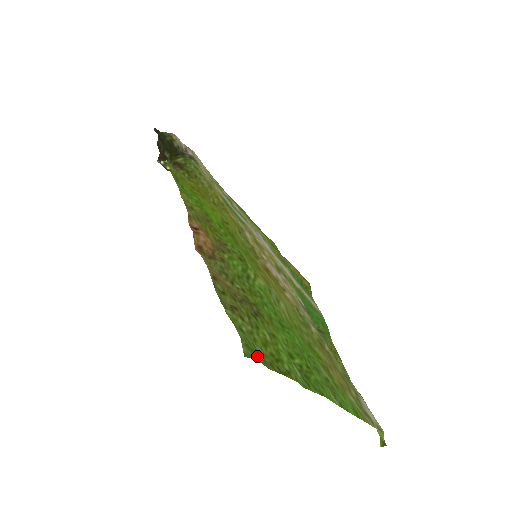
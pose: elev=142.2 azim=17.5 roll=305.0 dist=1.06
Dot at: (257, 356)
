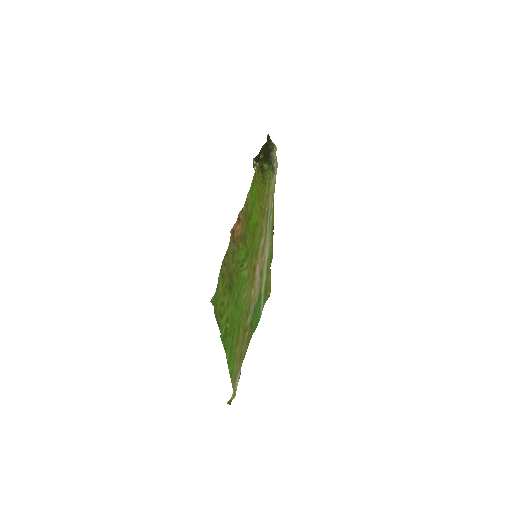
Dot at: (215, 306)
